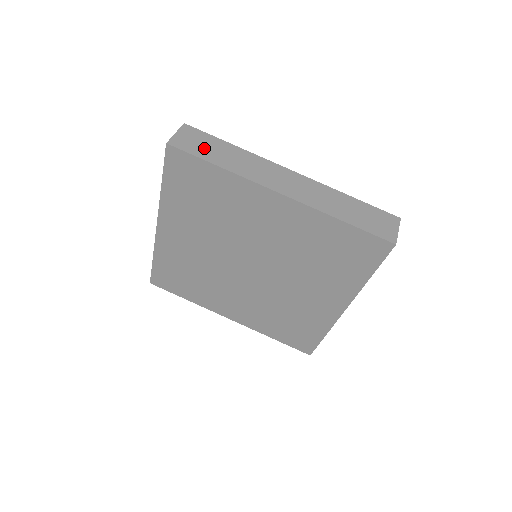
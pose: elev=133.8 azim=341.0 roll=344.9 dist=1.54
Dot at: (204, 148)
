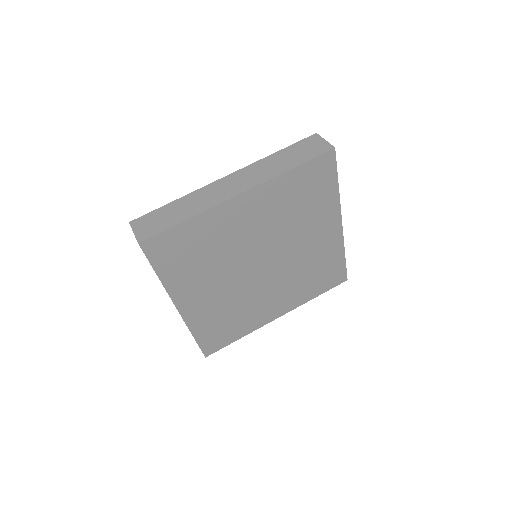
Dot at: (163, 221)
